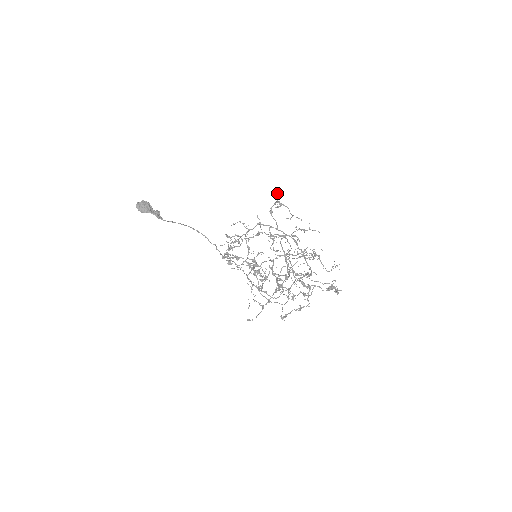
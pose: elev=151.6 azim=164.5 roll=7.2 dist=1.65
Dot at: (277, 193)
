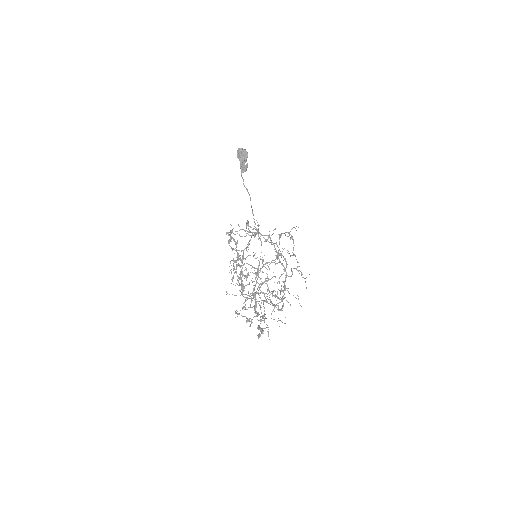
Dot at: (294, 227)
